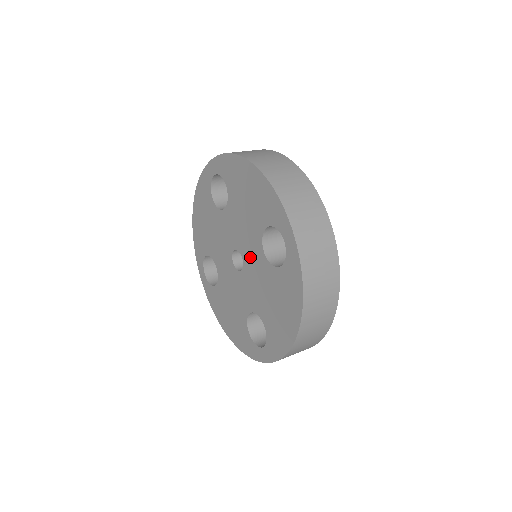
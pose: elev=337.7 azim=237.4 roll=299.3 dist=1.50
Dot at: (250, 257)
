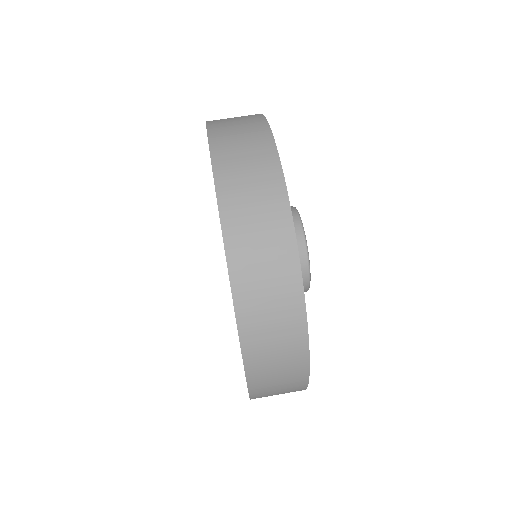
Dot at: occluded
